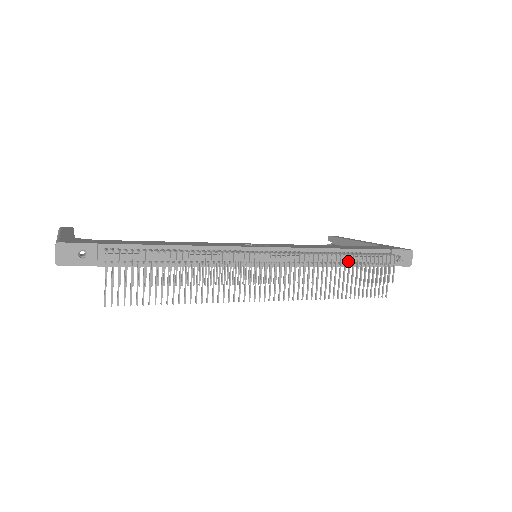
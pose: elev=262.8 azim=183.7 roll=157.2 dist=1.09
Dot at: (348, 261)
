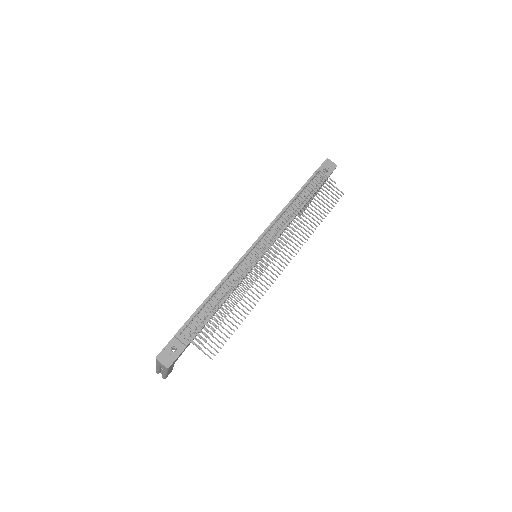
Dot at: (301, 202)
